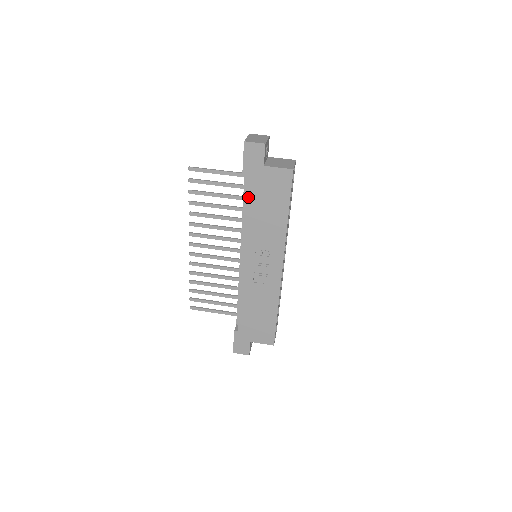
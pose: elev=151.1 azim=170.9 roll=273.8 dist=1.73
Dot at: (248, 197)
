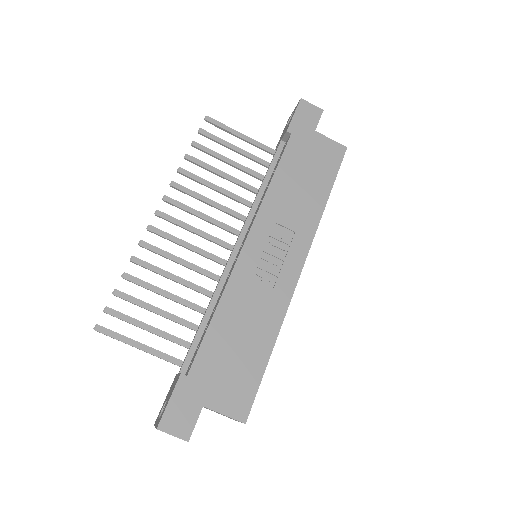
Dot at: (285, 157)
